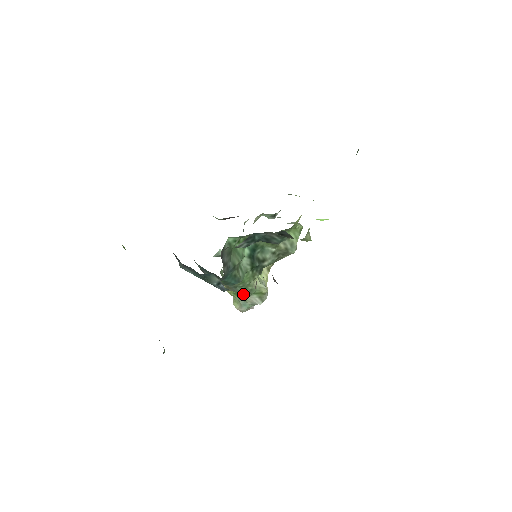
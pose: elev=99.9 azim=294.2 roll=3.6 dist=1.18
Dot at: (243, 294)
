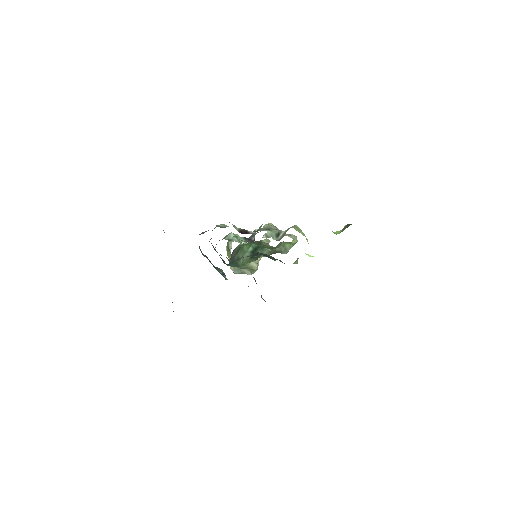
Dot at: occluded
